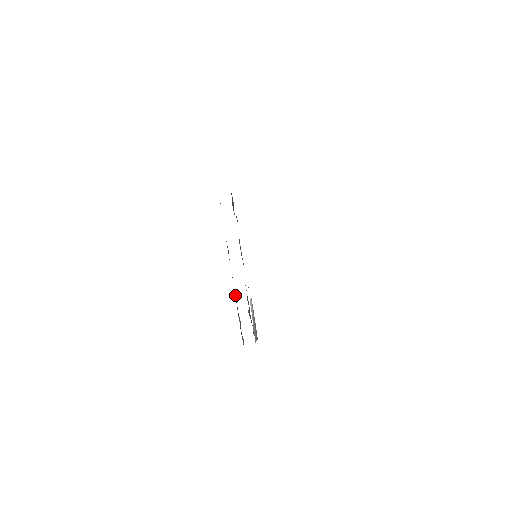
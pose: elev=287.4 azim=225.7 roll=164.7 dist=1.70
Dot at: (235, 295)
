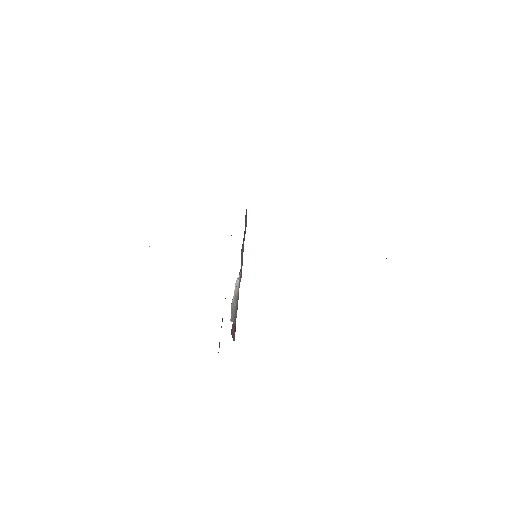
Dot at: occluded
